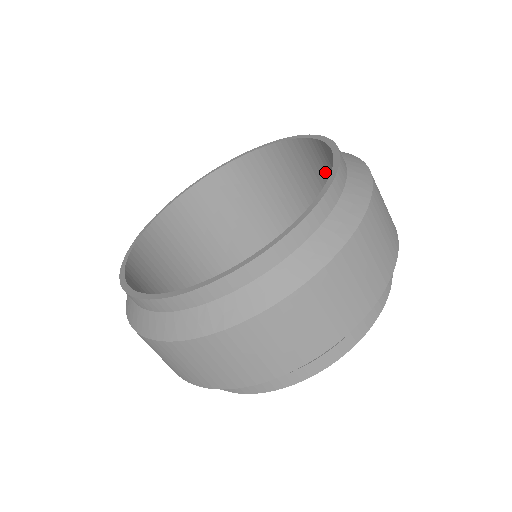
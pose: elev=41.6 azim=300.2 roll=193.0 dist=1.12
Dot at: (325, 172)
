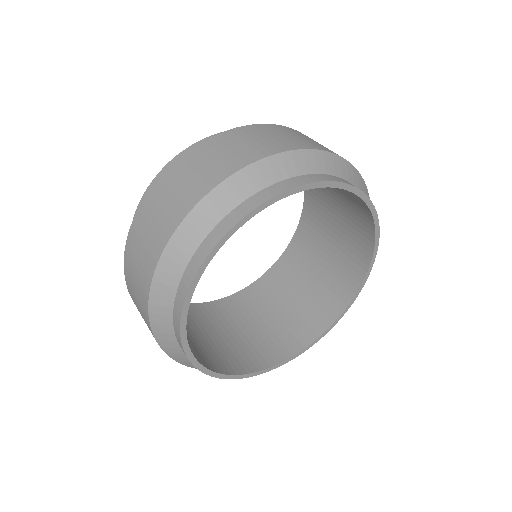
Dot at: (322, 227)
